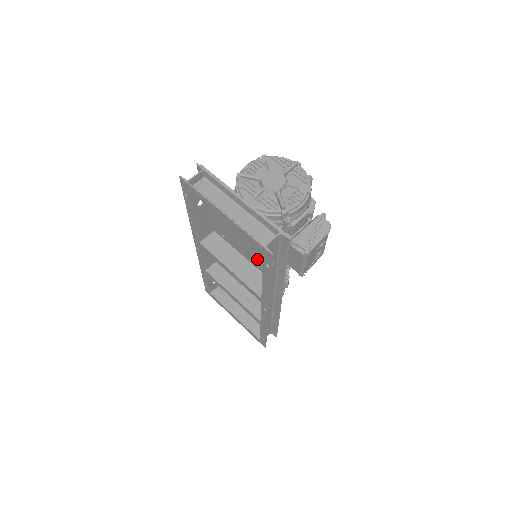
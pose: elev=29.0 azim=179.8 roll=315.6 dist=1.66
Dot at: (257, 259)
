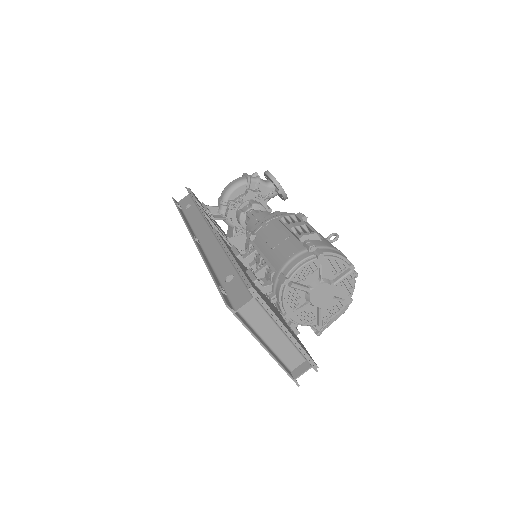
Dot at: occluded
